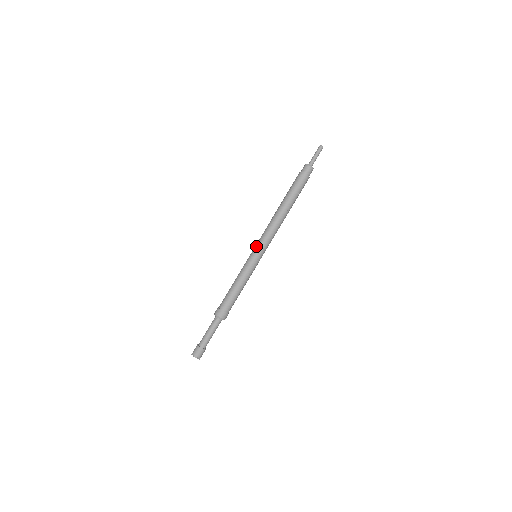
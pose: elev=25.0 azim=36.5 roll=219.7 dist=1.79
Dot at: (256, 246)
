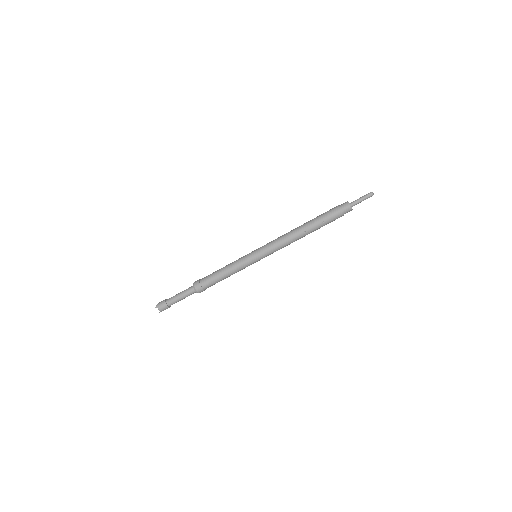
Dot at: (260, 247)
